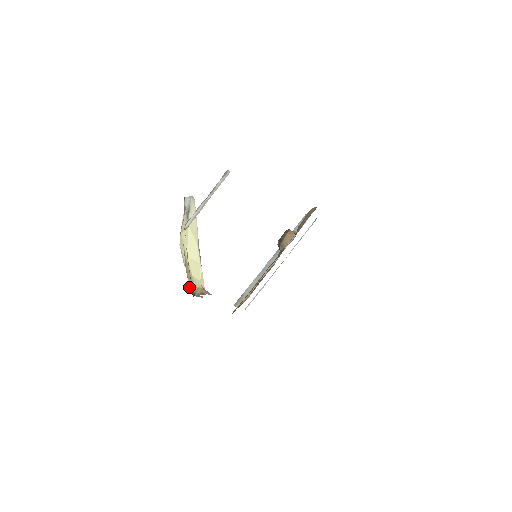
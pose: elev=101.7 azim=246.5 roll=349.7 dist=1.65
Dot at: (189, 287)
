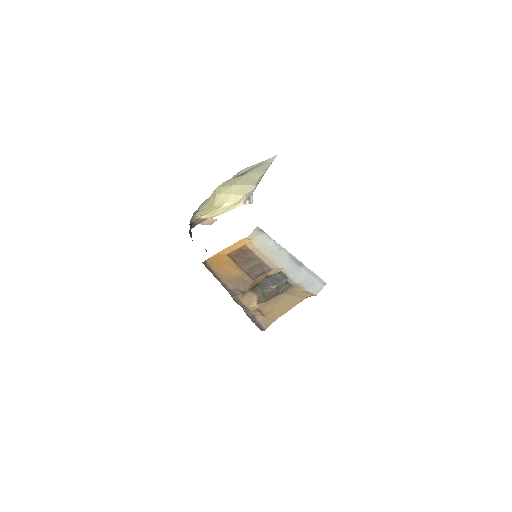
Dot at: (196, 220)
